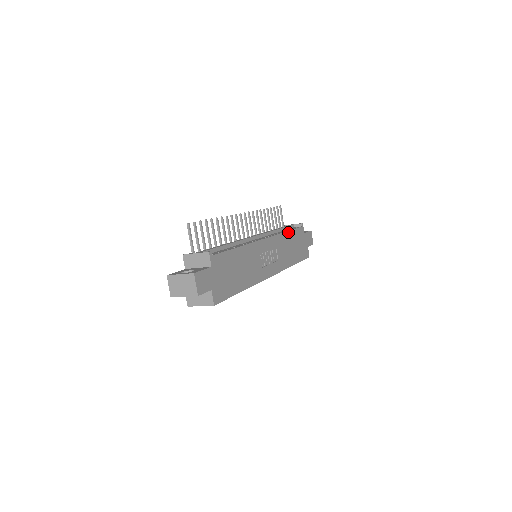
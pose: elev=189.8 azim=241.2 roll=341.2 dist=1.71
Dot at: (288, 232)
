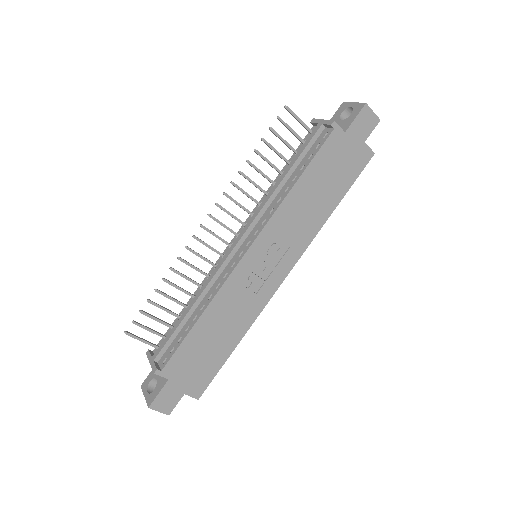
Dot at: (297, 182)
